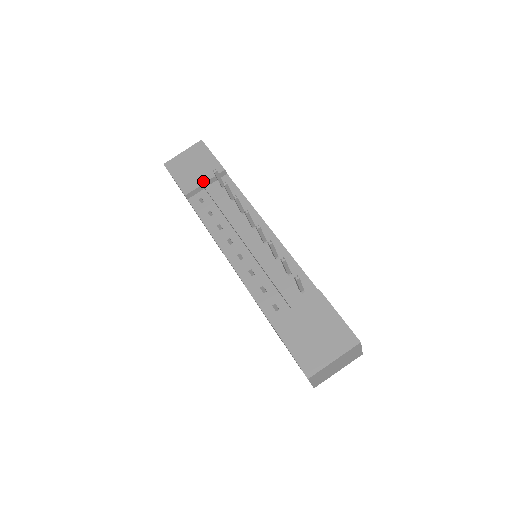
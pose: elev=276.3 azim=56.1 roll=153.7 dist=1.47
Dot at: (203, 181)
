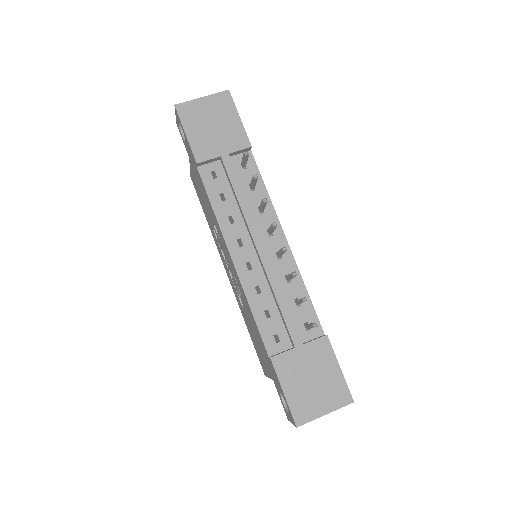
Dot at: (223, 152)
